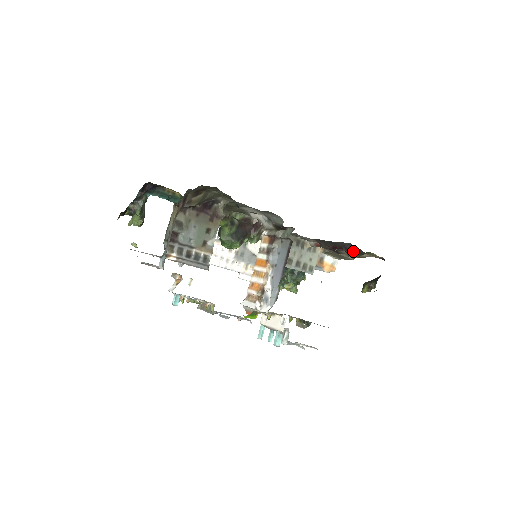
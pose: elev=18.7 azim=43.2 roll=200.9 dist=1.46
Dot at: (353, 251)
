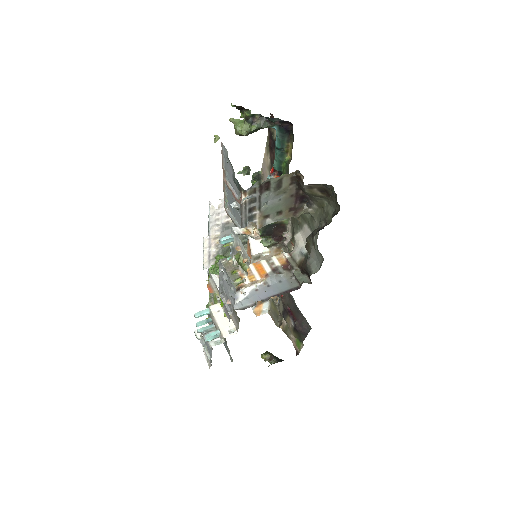
Dot at: (300, 331)
